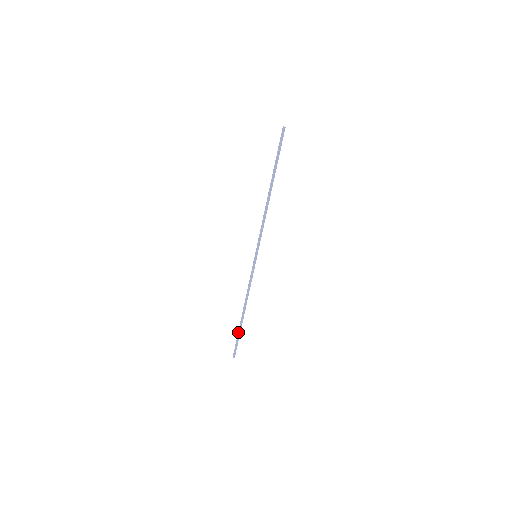
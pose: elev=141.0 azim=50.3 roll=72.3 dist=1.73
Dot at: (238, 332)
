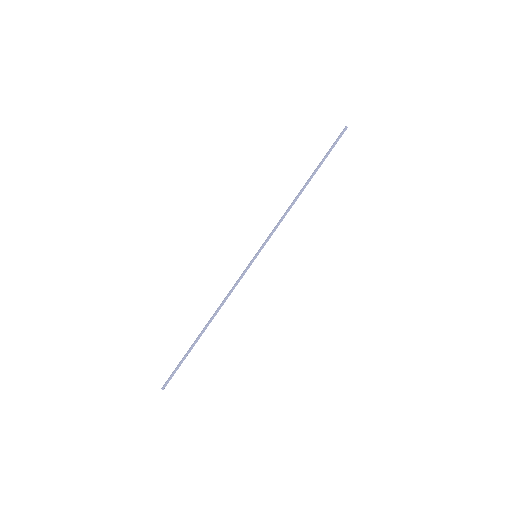
Dot at: (187, 352)
